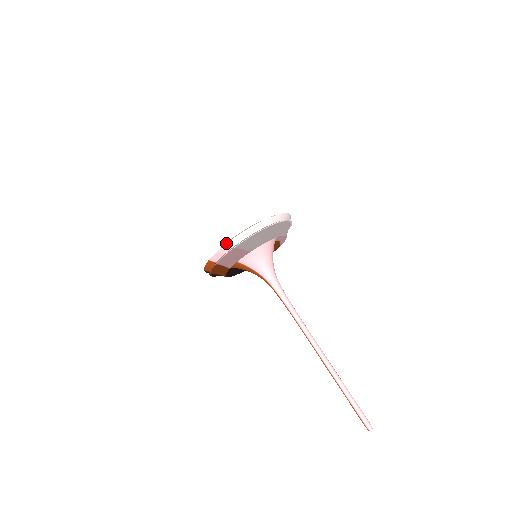
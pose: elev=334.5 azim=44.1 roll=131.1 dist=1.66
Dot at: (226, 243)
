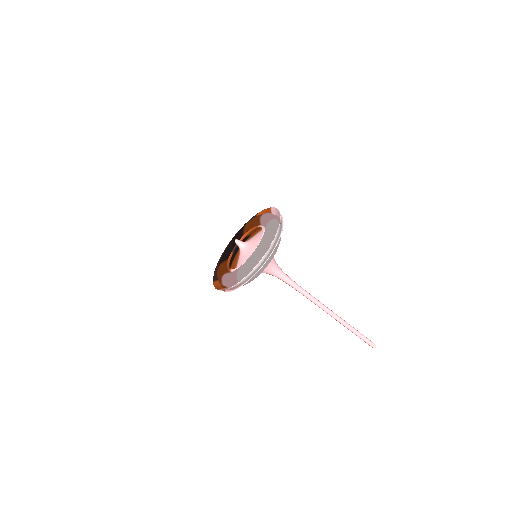
Dot at: (232, 286)
